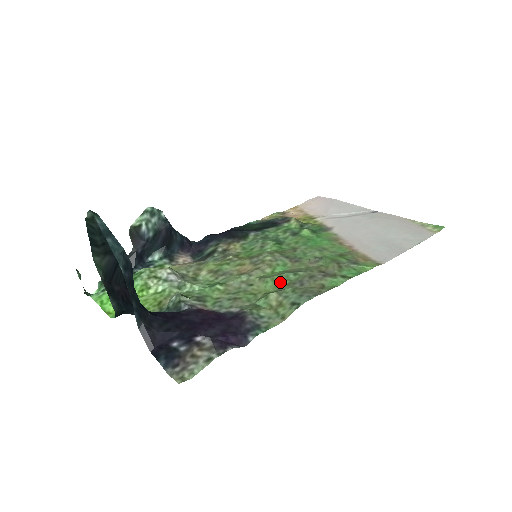
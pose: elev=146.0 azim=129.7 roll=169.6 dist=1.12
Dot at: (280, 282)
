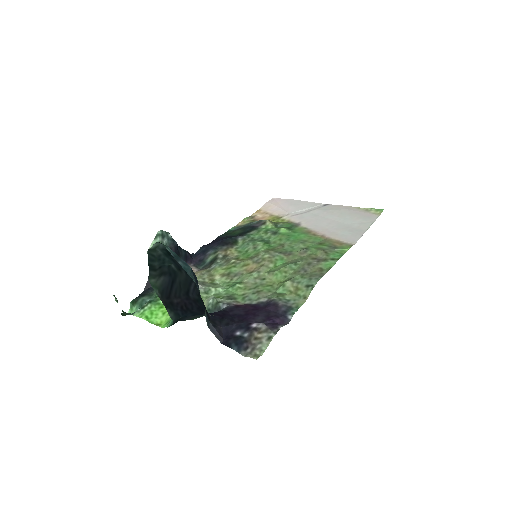
Dot at: (287, 272)
